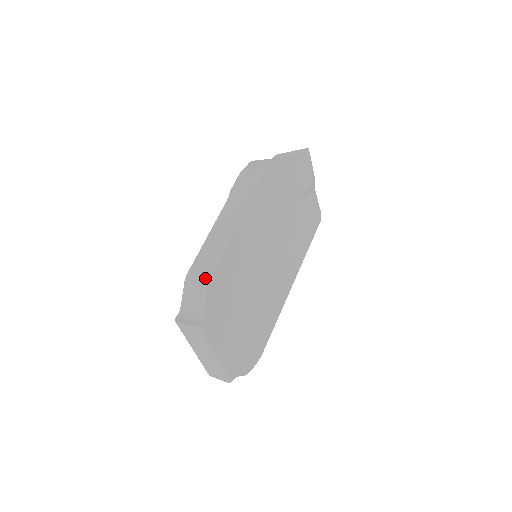
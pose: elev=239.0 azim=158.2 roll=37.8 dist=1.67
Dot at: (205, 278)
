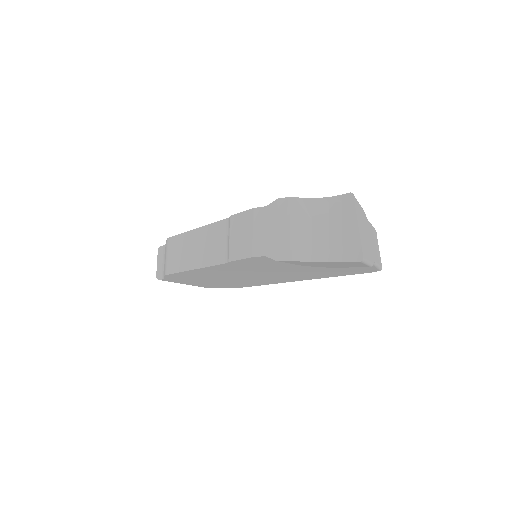
Dot at: (166, 268)
